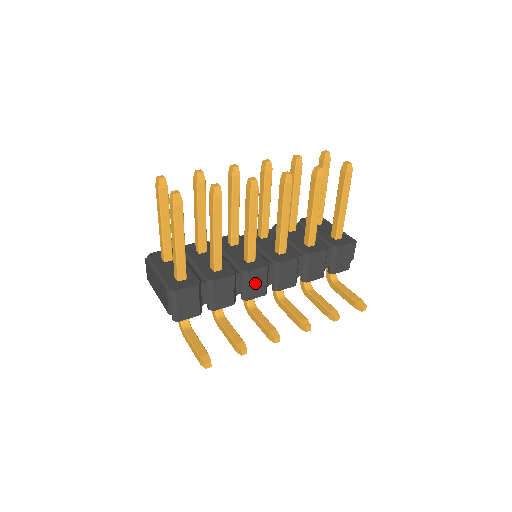
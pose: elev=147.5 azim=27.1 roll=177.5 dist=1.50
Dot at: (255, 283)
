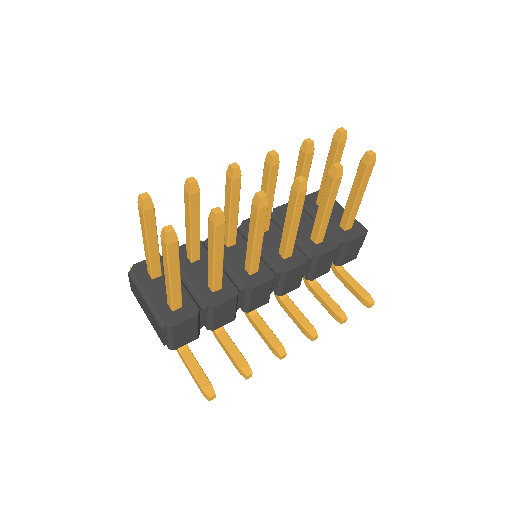
Dot at: (258, 296)
